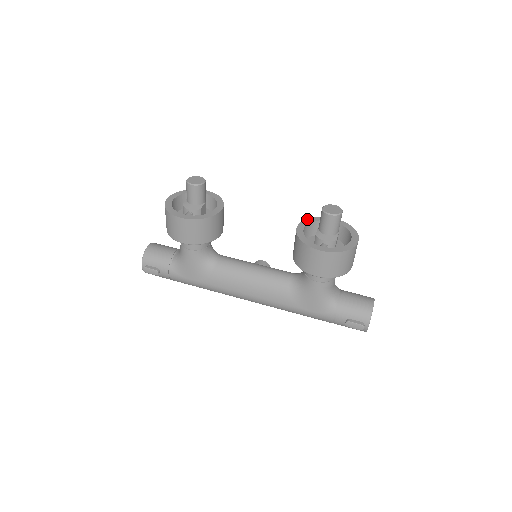
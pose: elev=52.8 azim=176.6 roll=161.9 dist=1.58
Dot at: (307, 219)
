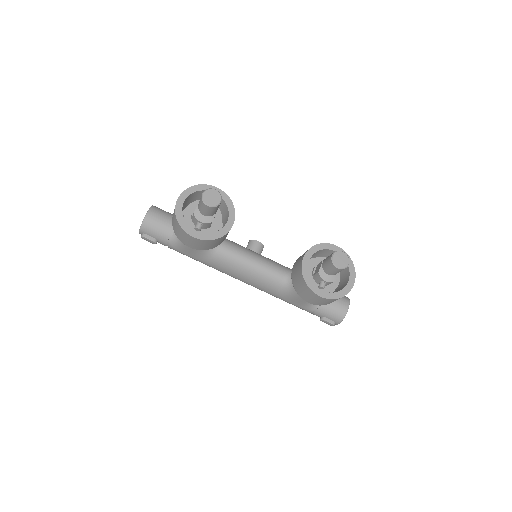
Dot at: (313, 247)
